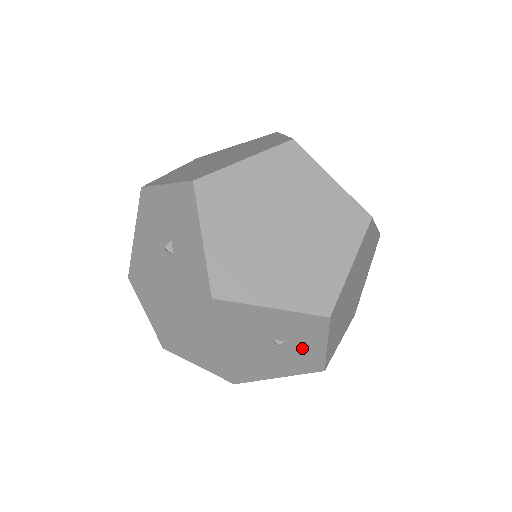
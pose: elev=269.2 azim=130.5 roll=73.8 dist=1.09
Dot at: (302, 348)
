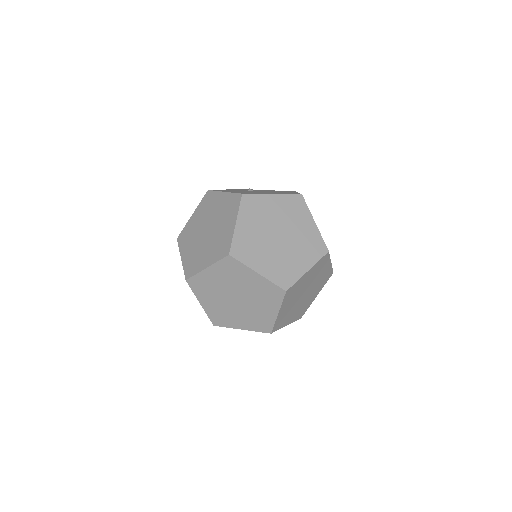
Dot at: occluded
